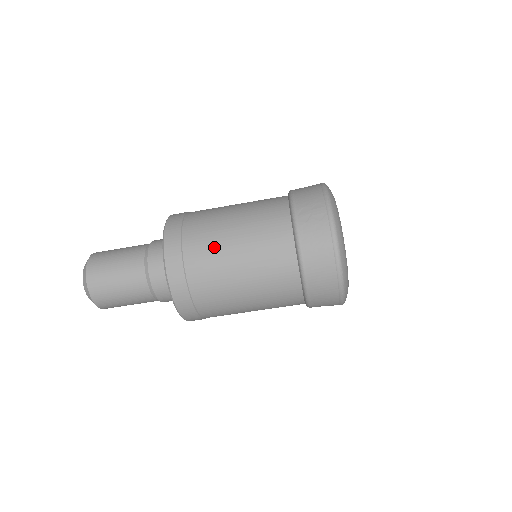
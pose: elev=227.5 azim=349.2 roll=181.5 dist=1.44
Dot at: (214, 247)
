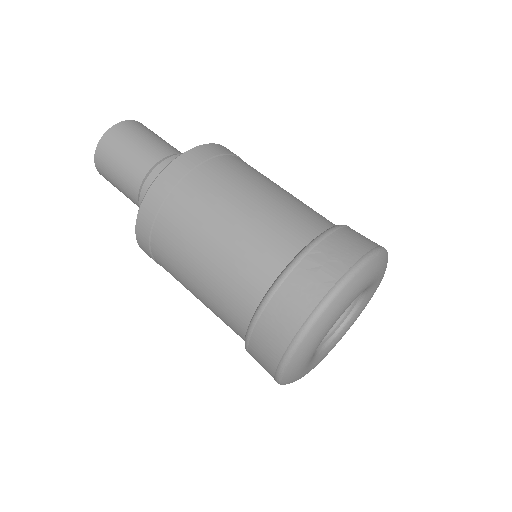
Dot at: (206, 207)
